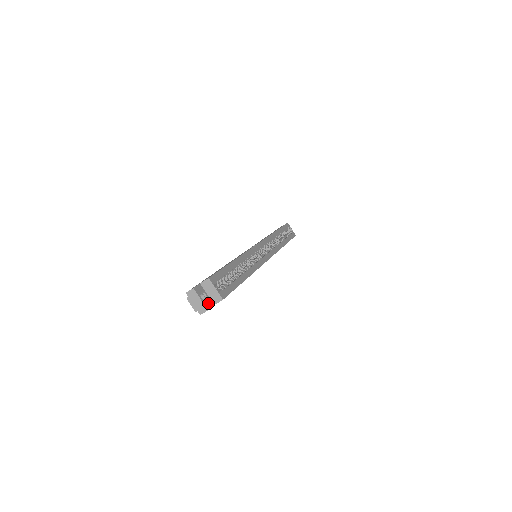
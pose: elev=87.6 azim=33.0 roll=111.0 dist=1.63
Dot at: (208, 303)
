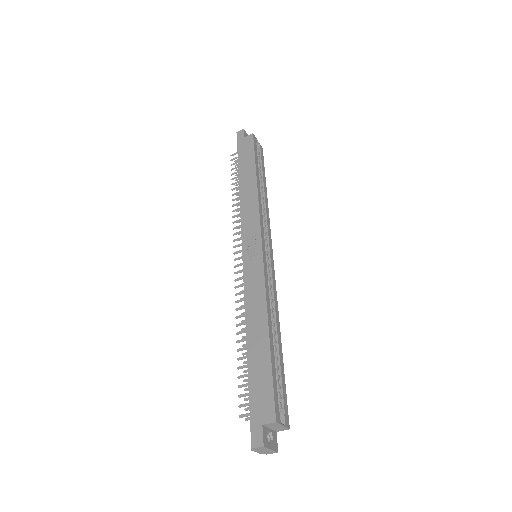
Dot at: (274, 441)
